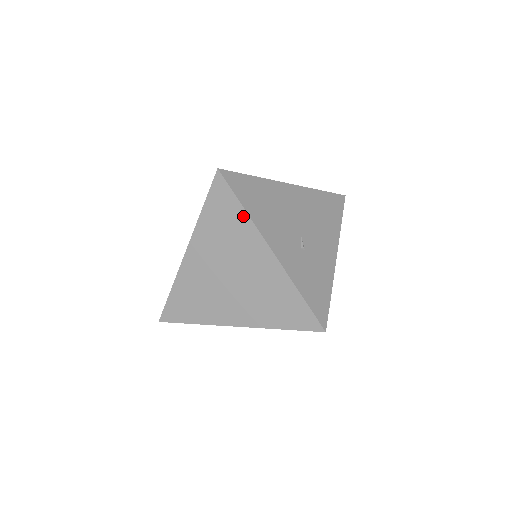
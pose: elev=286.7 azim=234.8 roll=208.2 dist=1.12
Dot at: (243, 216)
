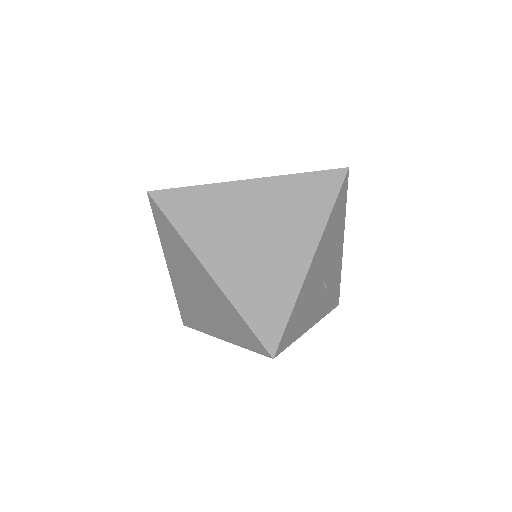
Dot at: occluded
